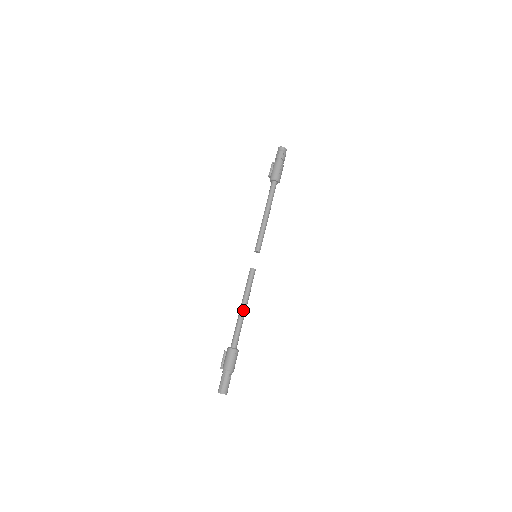
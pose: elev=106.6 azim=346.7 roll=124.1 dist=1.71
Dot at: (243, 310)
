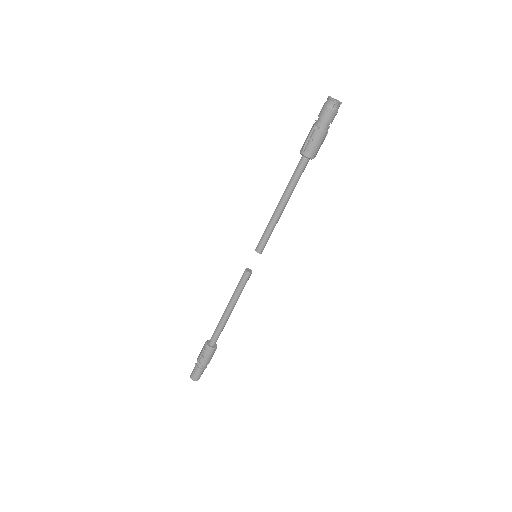
Dot at: (230, 314)
